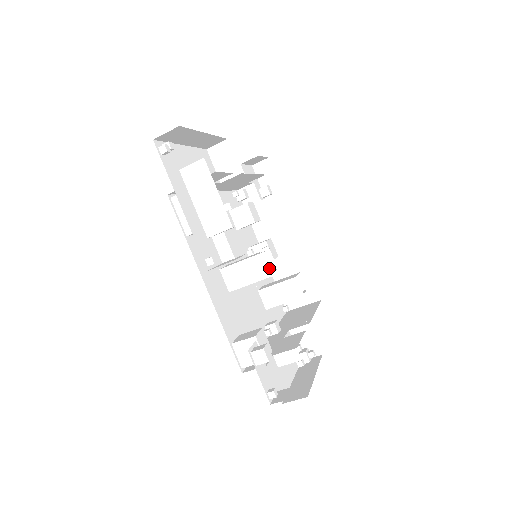
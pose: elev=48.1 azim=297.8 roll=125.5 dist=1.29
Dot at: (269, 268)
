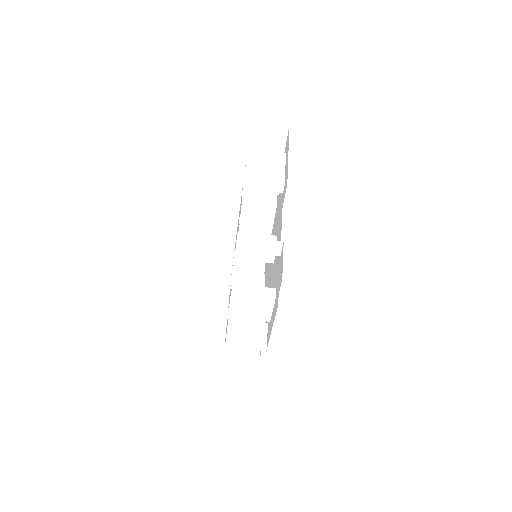
Dot at: occluded
